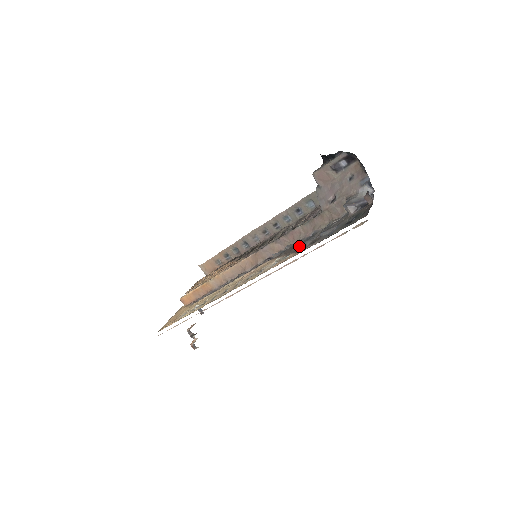
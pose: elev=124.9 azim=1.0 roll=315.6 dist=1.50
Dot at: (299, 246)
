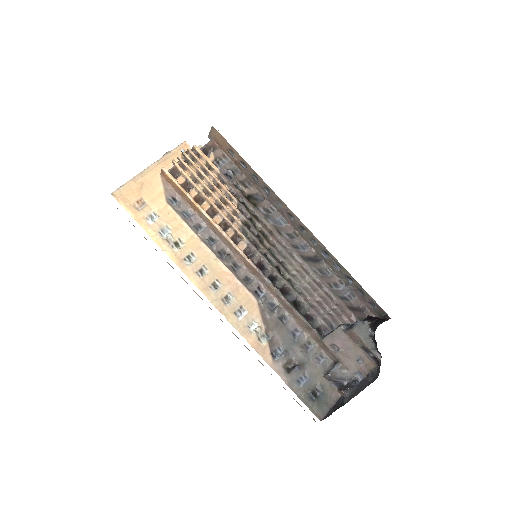
Dot at: (280, 340)
